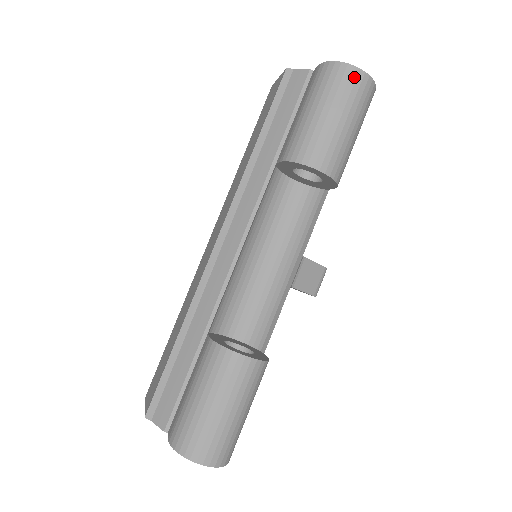
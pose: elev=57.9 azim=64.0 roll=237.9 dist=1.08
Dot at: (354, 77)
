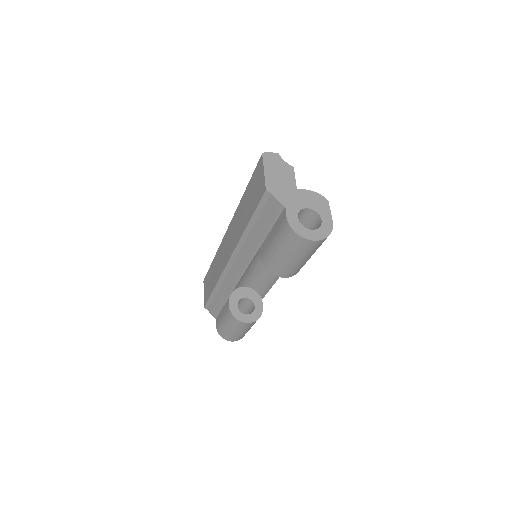
Dot at: (308, 244)
